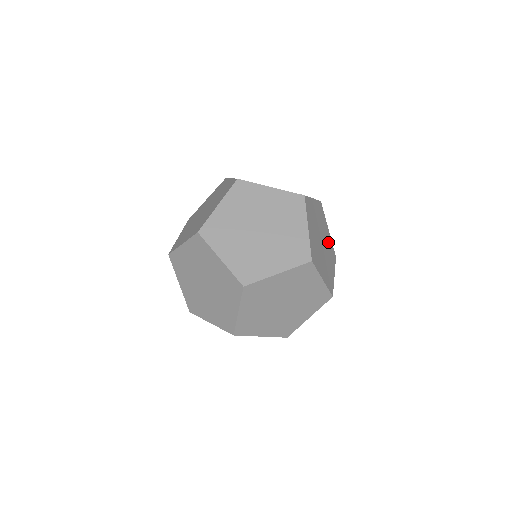
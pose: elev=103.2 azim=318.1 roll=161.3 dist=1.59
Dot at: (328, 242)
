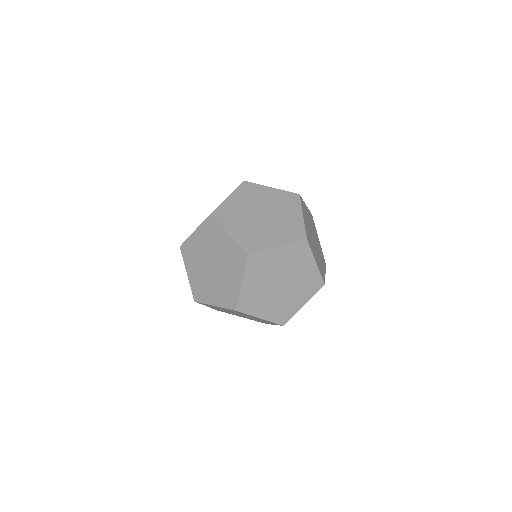
Dot at: (310, 221)
